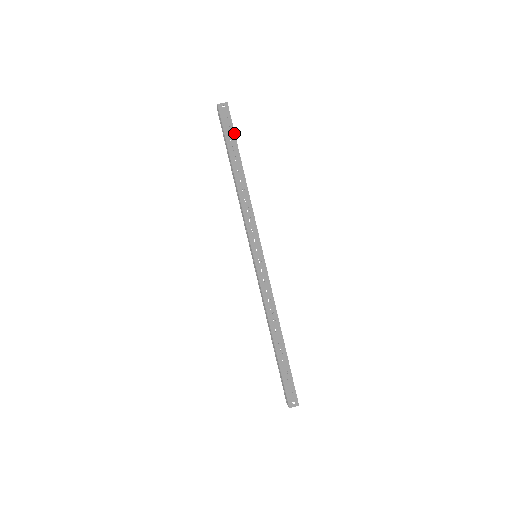
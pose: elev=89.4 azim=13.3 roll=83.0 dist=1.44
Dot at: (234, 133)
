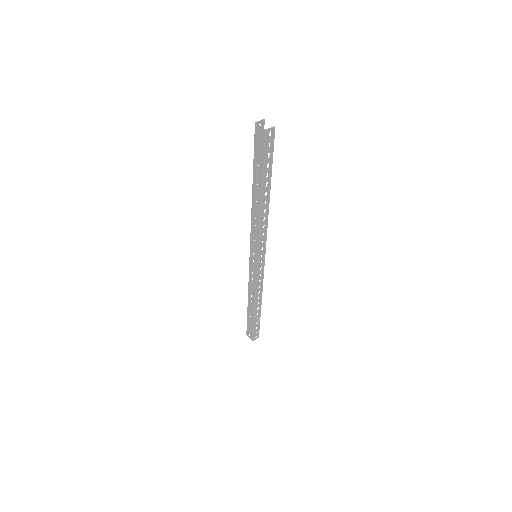
Dot at: (272, 159)
